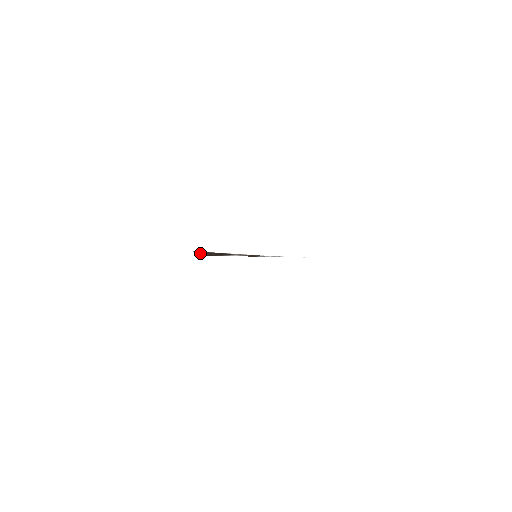
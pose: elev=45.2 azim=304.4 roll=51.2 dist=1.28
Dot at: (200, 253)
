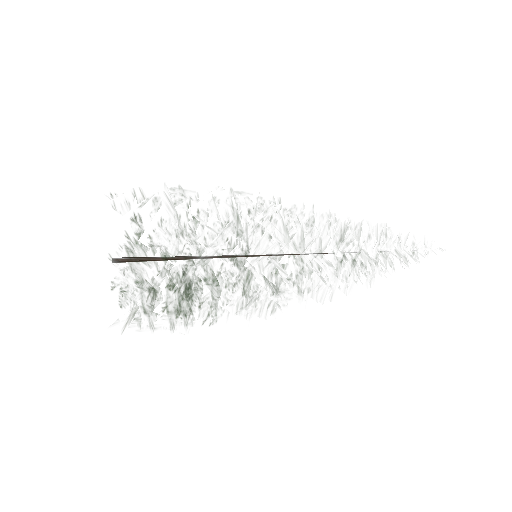
Dot at: occluded
